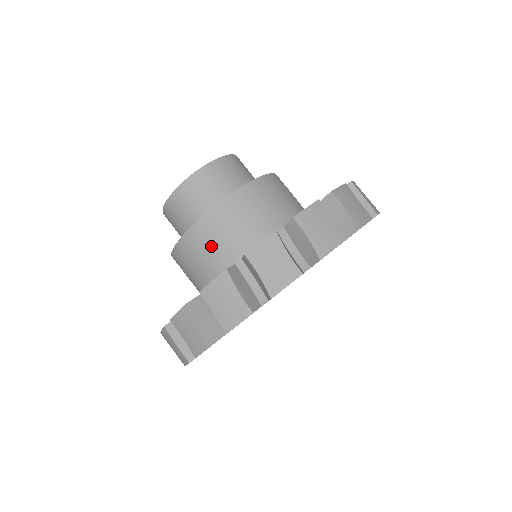
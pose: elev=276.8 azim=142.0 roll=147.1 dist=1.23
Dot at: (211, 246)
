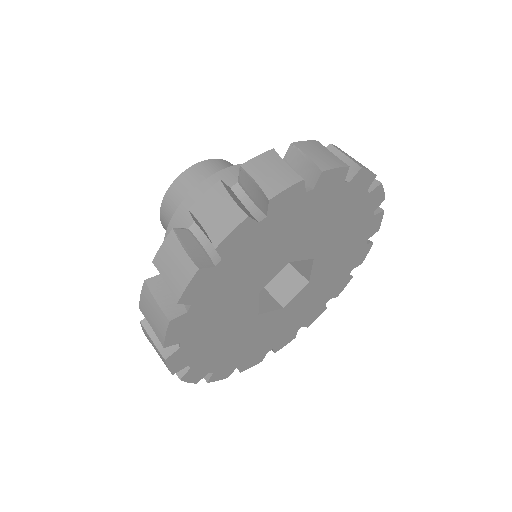
Dot at: occluded
